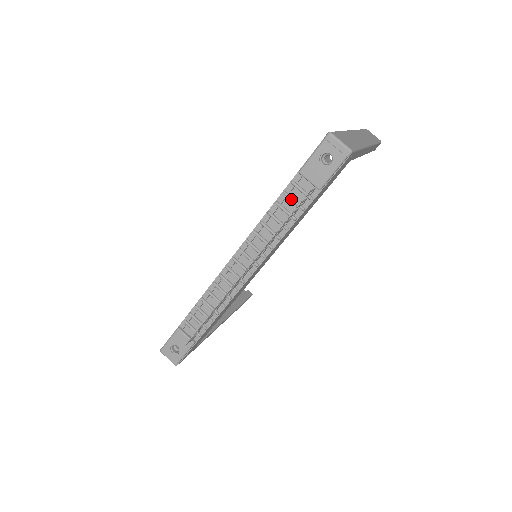
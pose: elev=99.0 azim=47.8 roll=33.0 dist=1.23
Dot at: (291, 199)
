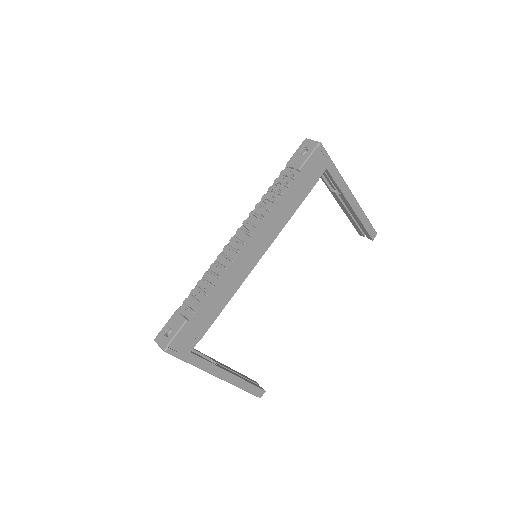
Dot at: occluded
